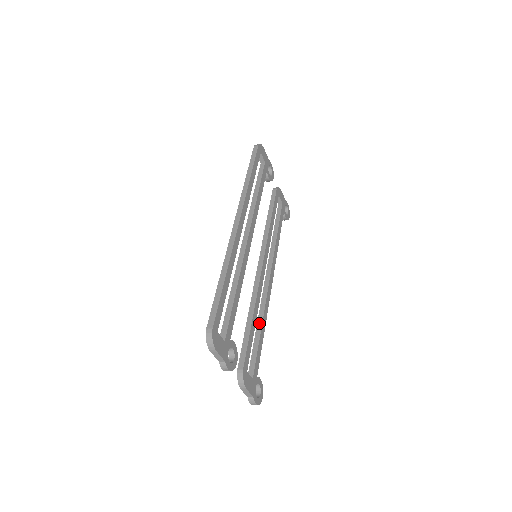
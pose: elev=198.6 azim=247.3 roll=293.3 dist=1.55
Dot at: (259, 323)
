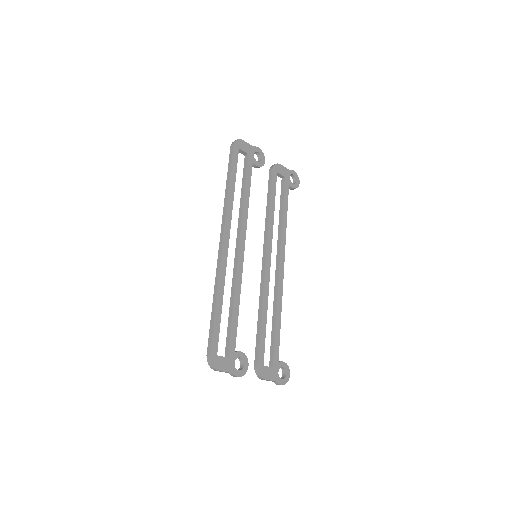
Dot at: (274, 313)
